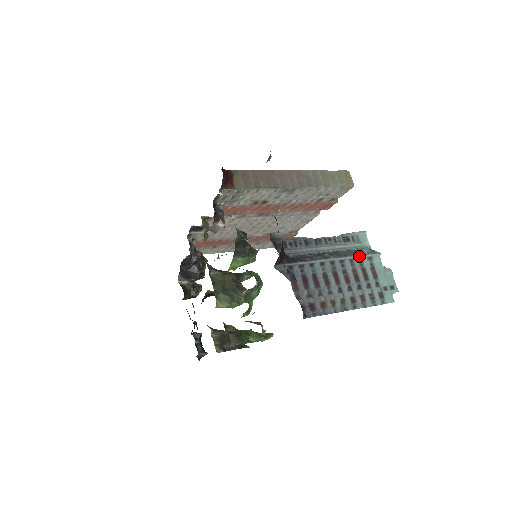
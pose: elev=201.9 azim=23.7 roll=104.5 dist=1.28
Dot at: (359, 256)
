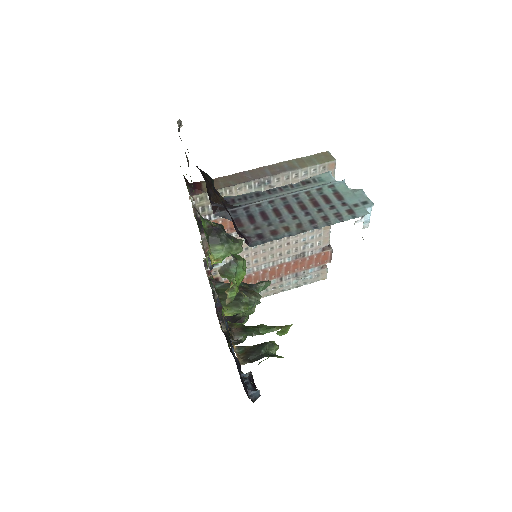
Dot at: (317, 187)
